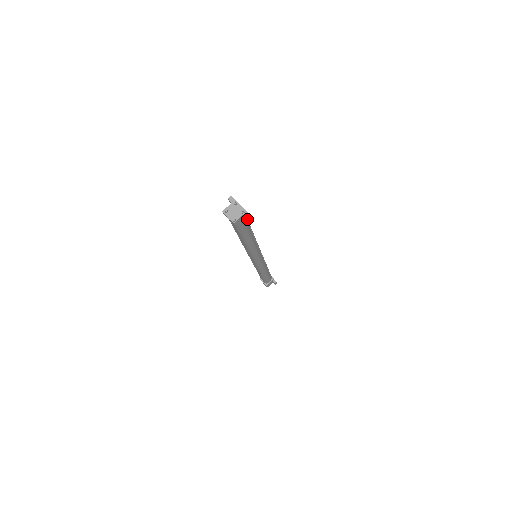
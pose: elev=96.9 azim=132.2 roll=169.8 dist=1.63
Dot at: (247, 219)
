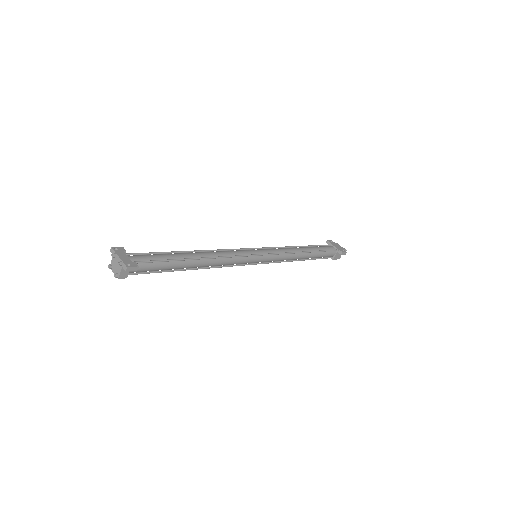
Dot at: (130, 269)
